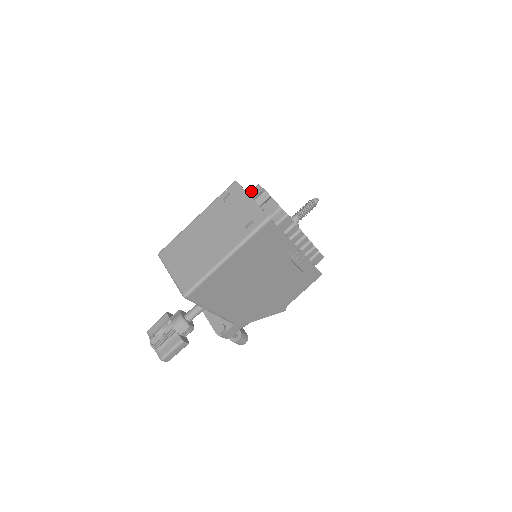
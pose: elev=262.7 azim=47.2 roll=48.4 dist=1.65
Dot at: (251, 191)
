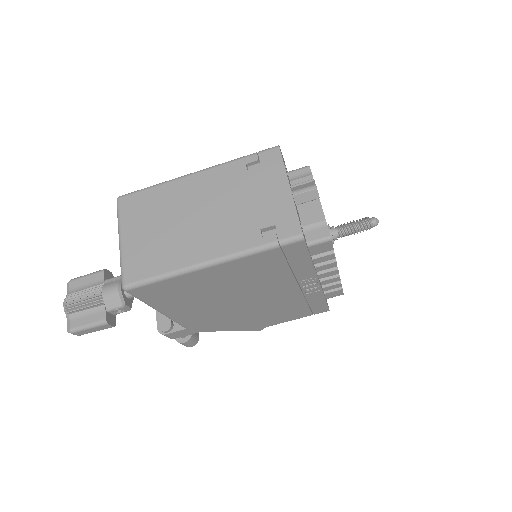
Dot at: (293, 170)
